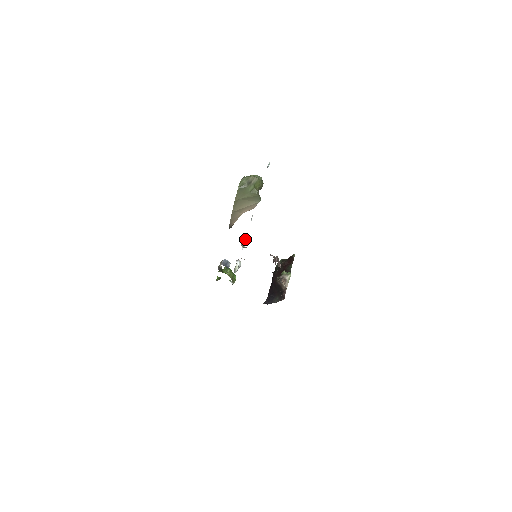
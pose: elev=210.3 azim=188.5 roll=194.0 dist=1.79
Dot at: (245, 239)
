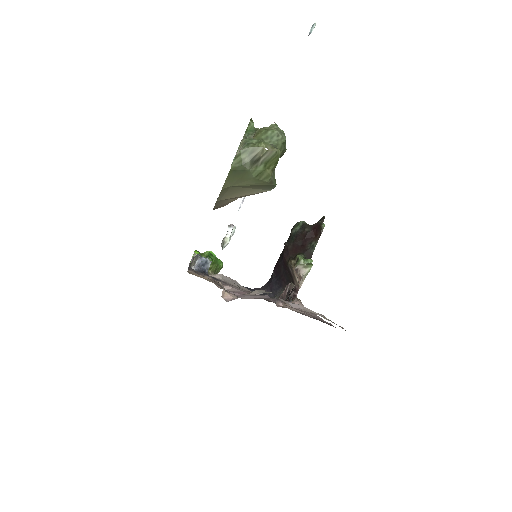
Dot at: occluded
